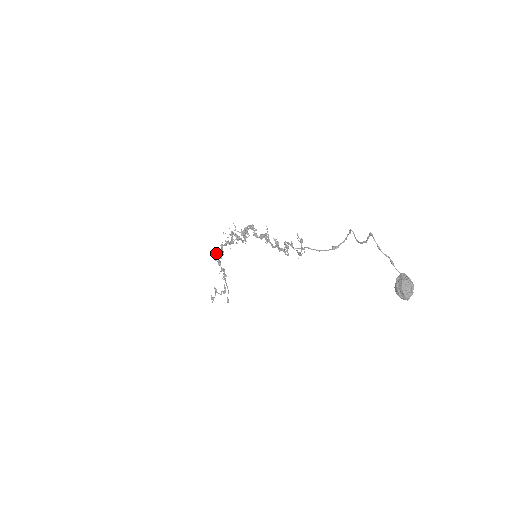
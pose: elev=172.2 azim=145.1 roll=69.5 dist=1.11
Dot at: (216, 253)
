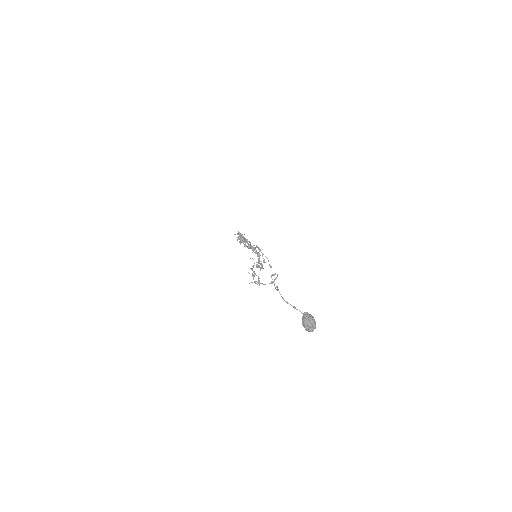
Dot at: occluded
